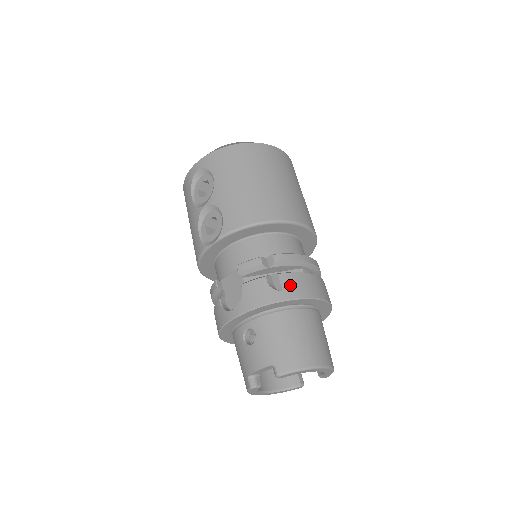
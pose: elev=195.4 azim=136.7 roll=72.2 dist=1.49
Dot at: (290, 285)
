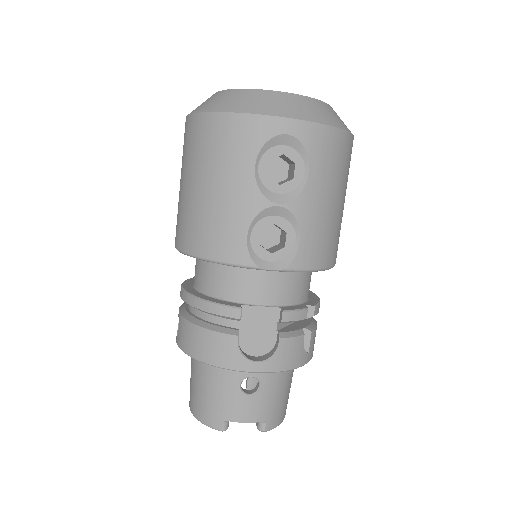
Dot at: (313, 344)
